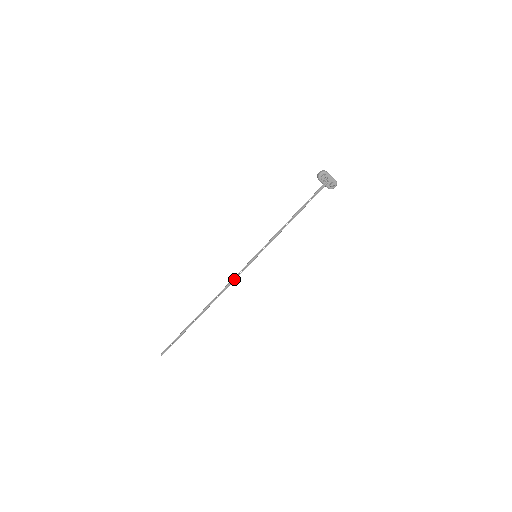
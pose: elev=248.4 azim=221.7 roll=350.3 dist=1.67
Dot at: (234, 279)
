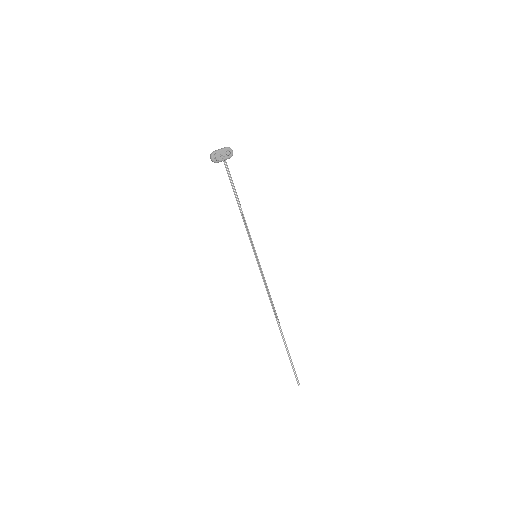
Dot at: (266, 287)
